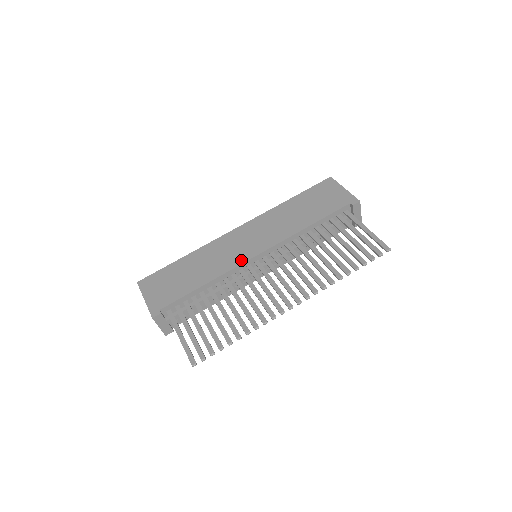
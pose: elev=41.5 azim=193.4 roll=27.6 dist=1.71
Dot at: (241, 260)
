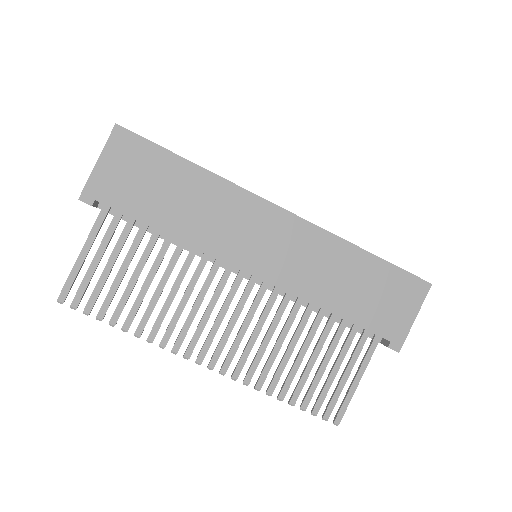
Dot at: (229, 257)
